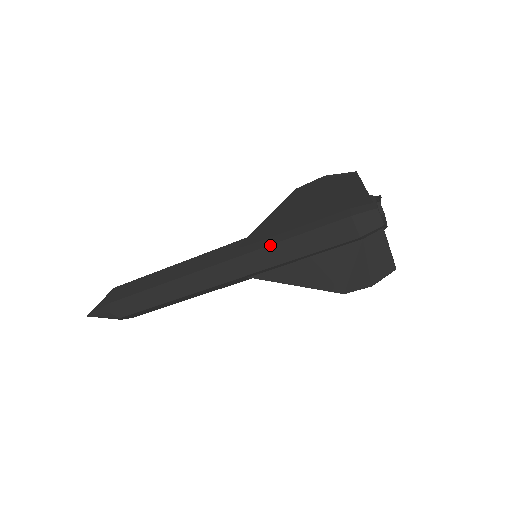
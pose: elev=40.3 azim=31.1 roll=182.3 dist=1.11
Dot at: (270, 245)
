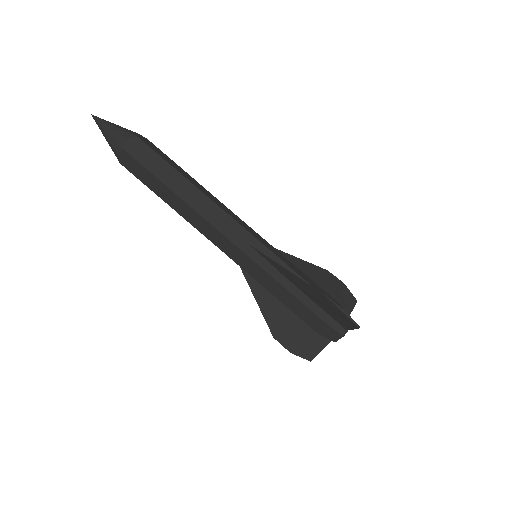
Dot at: (271, 276)
